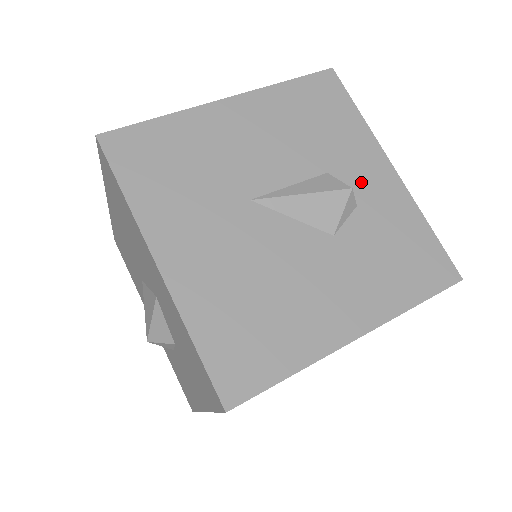
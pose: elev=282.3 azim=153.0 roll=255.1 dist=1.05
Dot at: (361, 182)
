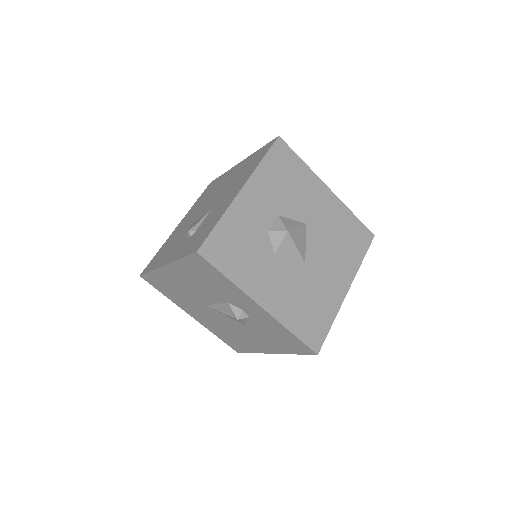
Dot at: (246, 309)
